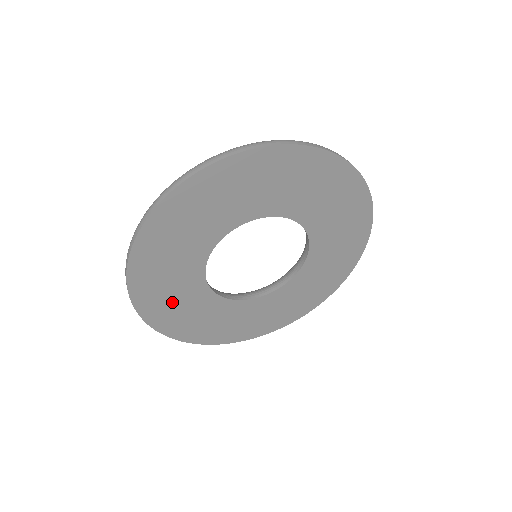
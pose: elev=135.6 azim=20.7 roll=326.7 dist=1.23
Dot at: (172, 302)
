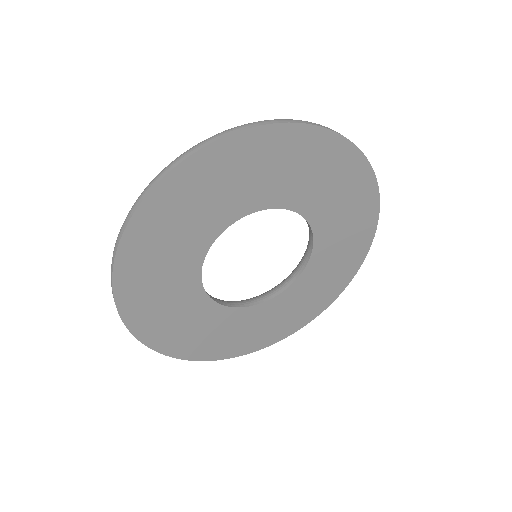
Dot at: (182, 328)
